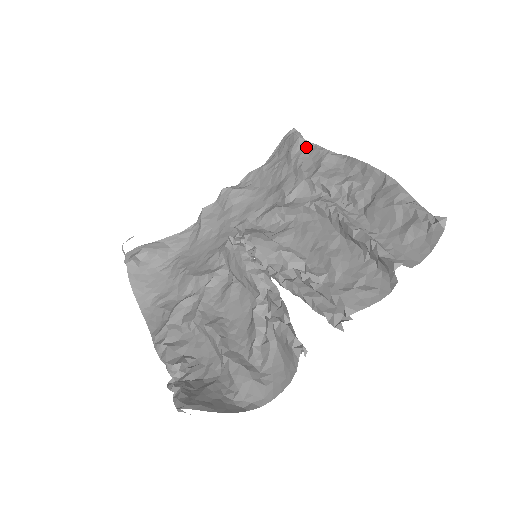
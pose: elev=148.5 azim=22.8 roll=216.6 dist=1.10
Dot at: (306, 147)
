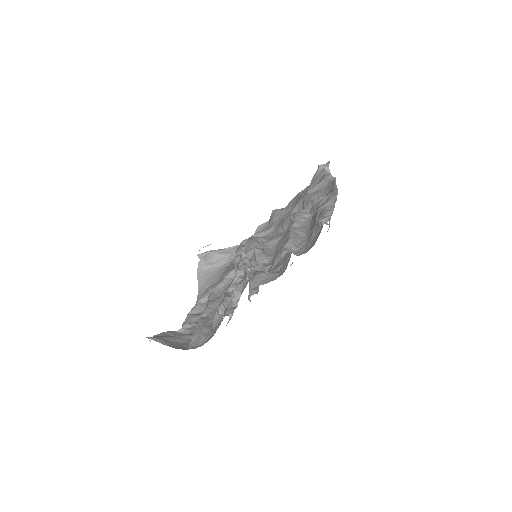
Dot at: (320, 174)
